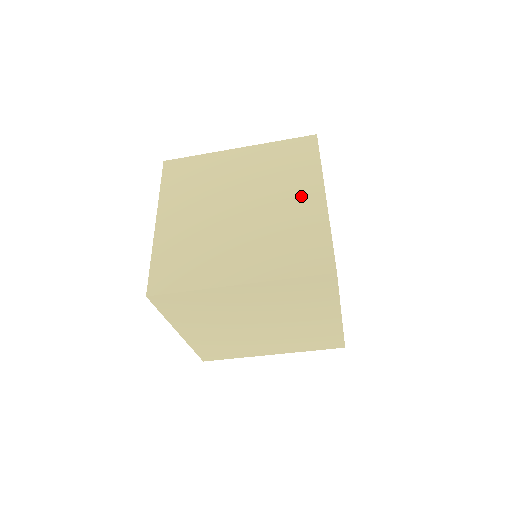
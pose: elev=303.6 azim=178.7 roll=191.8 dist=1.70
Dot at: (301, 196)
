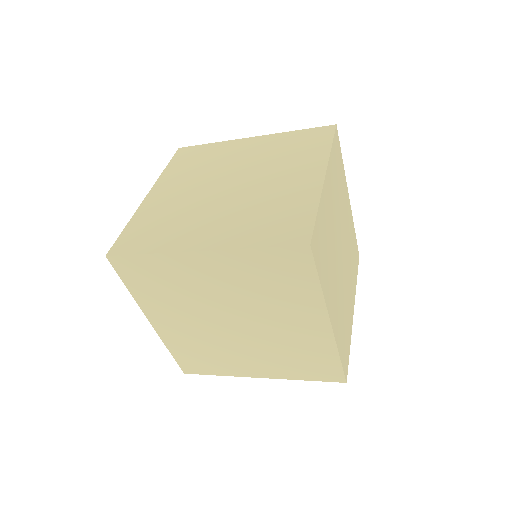
Dot at: (298, 175)
